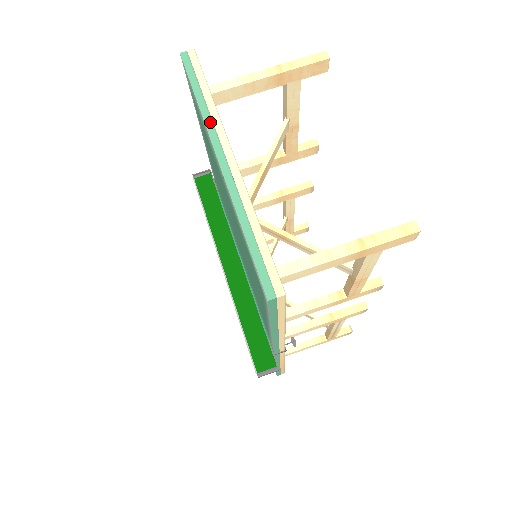
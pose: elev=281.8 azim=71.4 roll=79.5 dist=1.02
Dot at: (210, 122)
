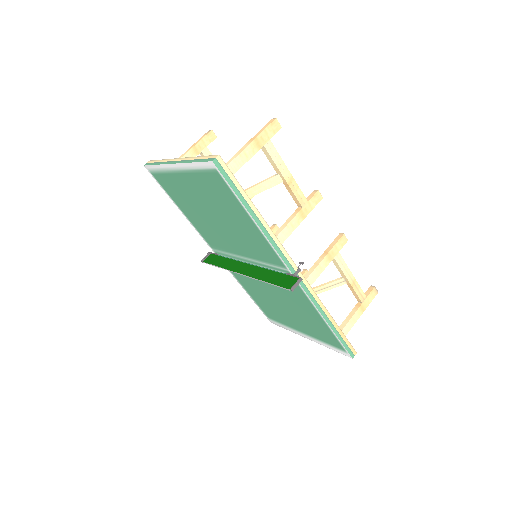
Dot at: (165, 162)
